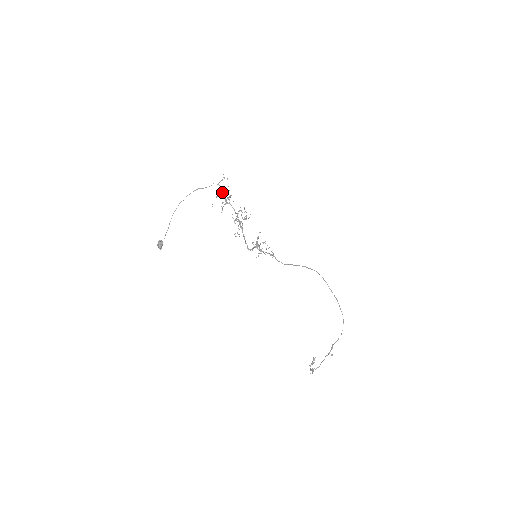
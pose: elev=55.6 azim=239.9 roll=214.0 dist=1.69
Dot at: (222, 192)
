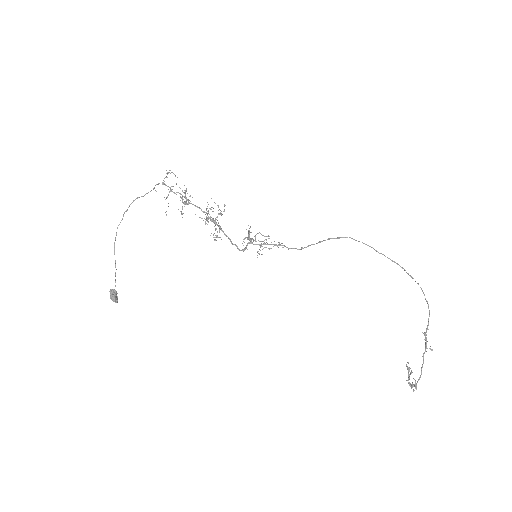
Dot at: occluded
